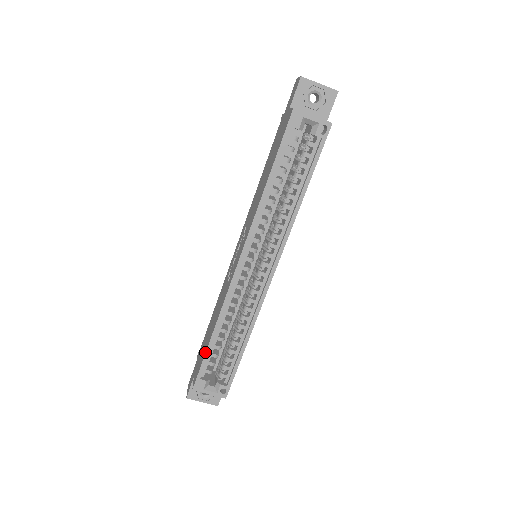
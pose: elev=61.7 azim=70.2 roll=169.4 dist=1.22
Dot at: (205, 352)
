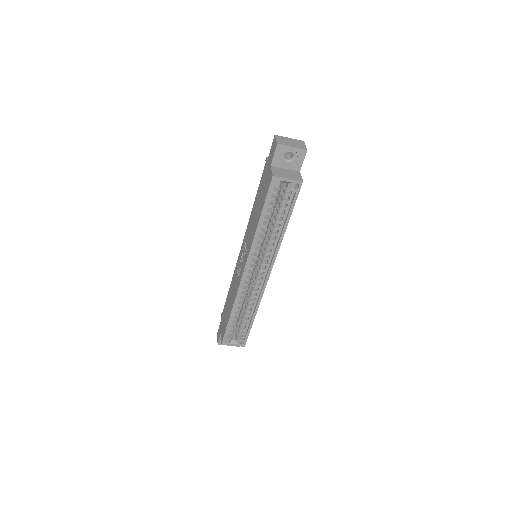
Dot at: (227, 323)
